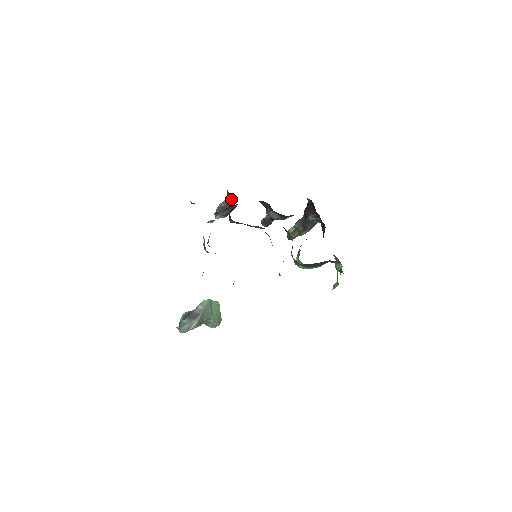
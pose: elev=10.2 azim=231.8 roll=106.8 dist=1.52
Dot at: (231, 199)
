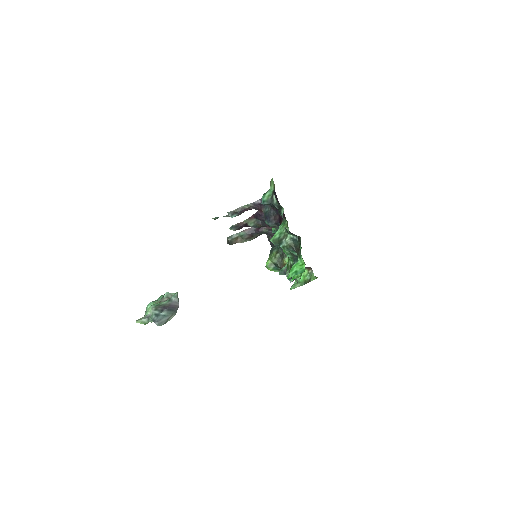
Dot at: (263, 205)
